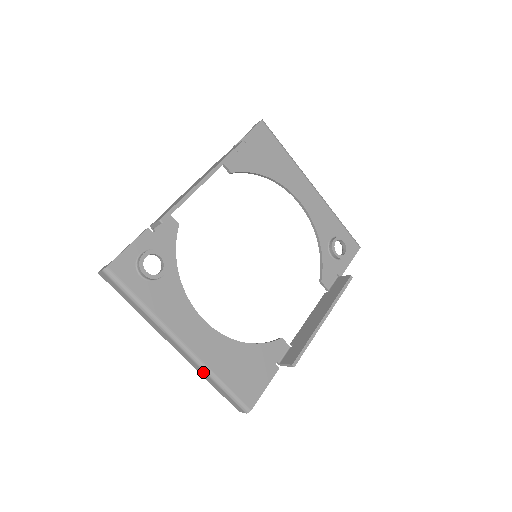
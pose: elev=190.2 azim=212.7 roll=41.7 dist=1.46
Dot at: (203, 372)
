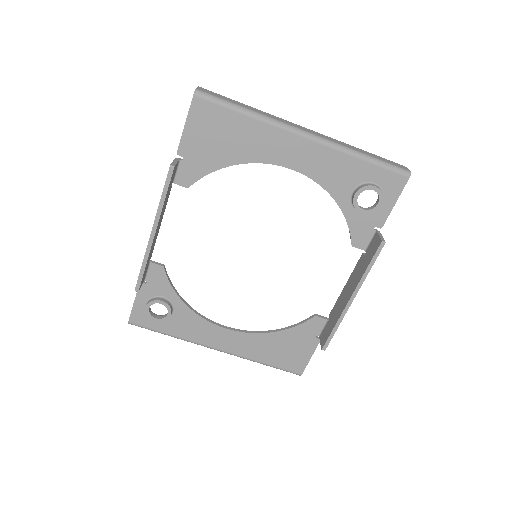
Dot at: occluded
